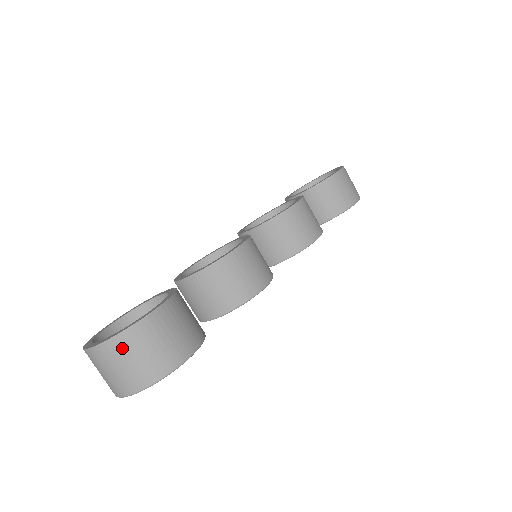
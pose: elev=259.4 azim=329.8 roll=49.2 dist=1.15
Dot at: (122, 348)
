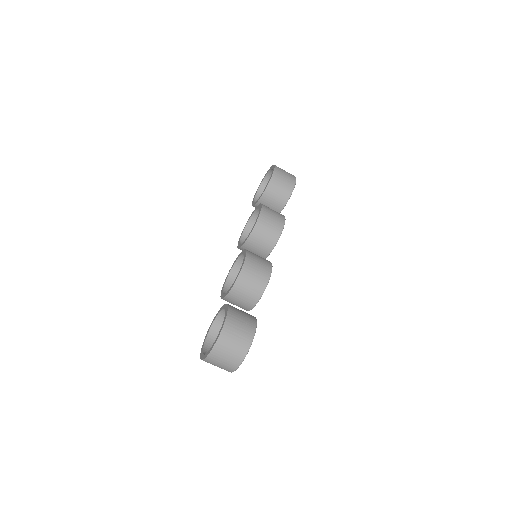
Dot at: (221, 348)
